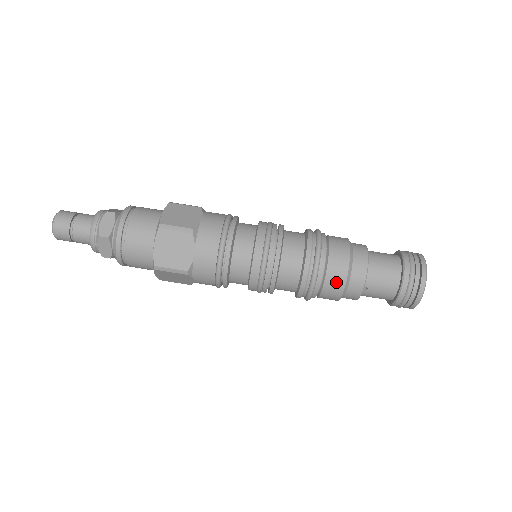
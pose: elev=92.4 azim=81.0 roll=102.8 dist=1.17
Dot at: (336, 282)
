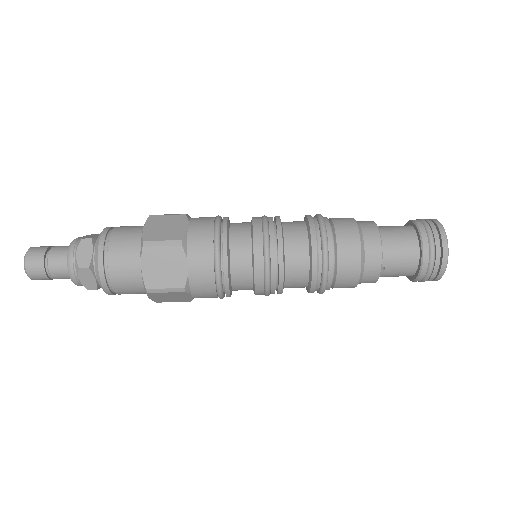
Dot at: (350, 268)
